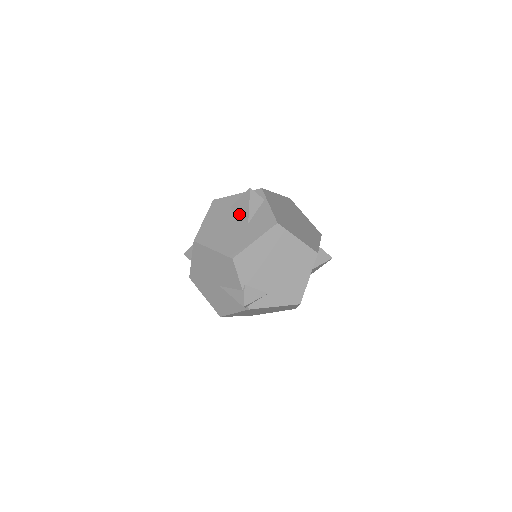
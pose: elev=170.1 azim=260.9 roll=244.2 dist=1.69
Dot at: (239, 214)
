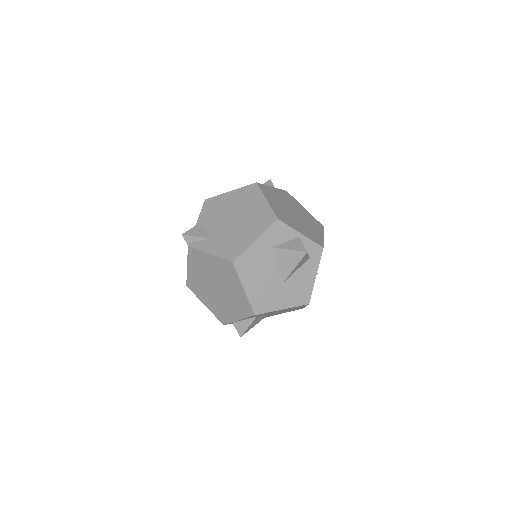
Dot at: occluded
